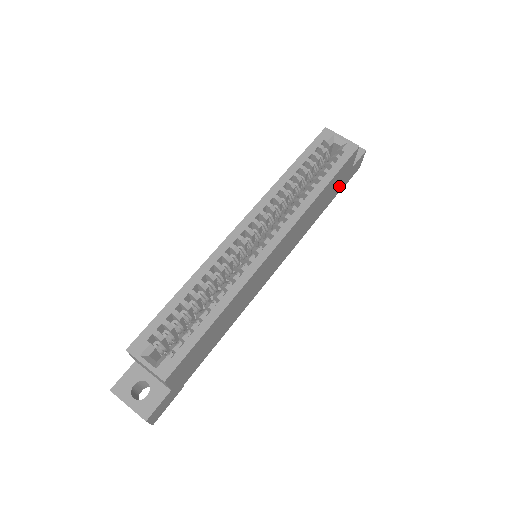
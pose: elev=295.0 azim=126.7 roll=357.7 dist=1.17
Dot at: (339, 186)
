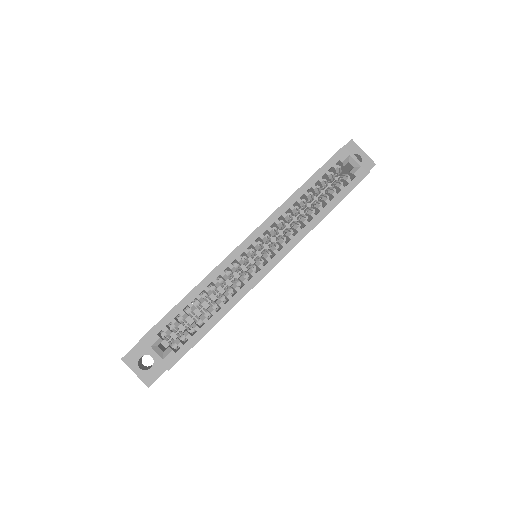
Dot at: occluded
